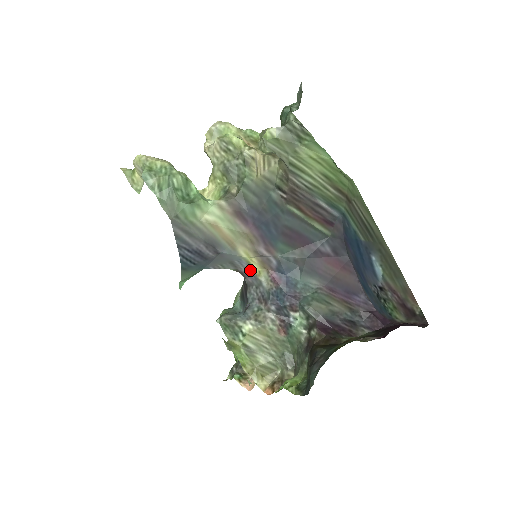
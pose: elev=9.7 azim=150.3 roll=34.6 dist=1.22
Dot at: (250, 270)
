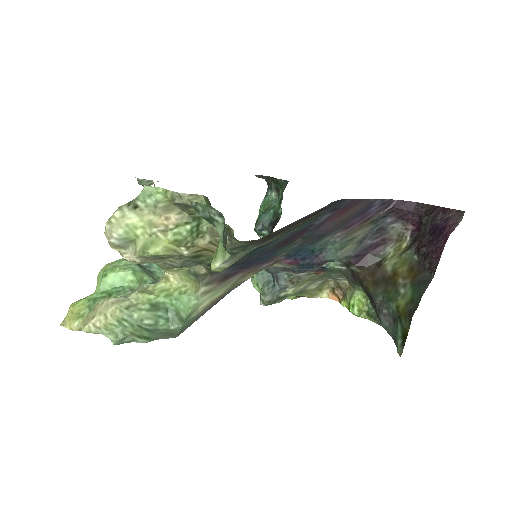
Dot at: occluded
